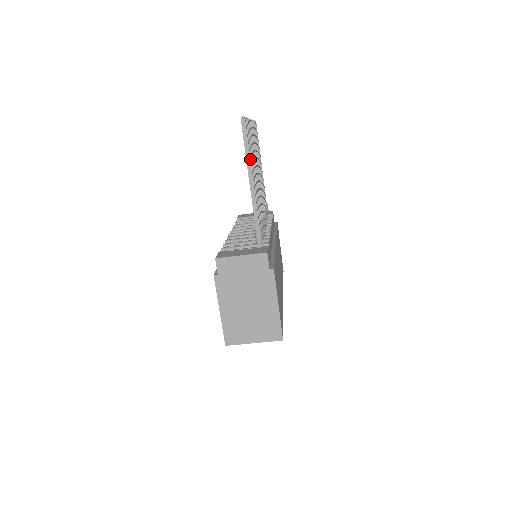
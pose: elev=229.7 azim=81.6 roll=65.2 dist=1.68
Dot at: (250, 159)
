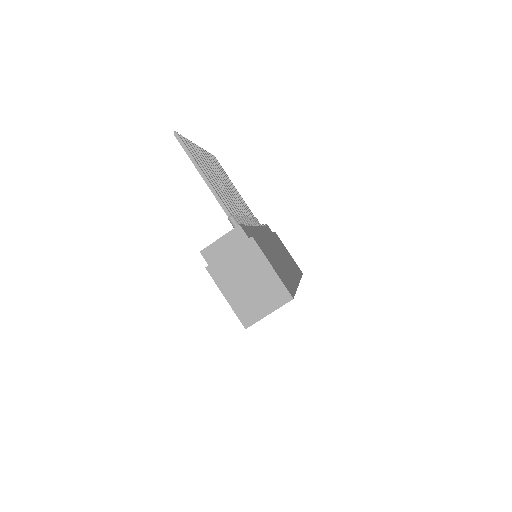
Dot at: (195, 161)
